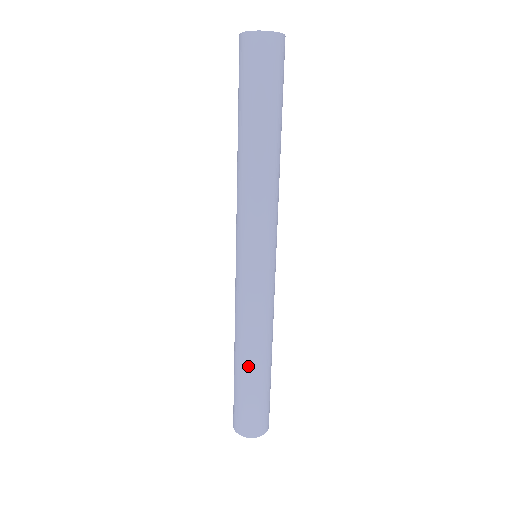
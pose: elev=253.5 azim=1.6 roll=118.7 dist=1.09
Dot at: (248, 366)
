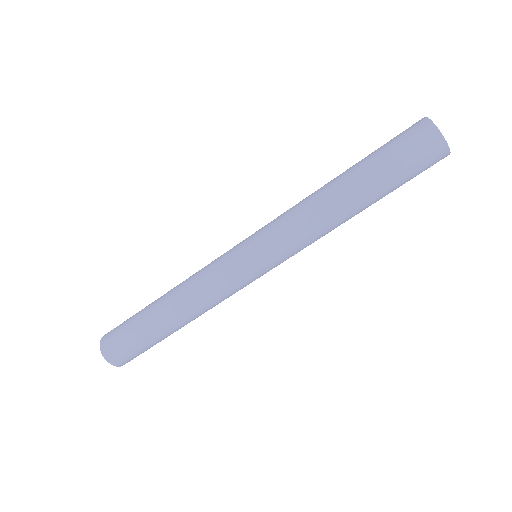
Dot at: (162, 313)
